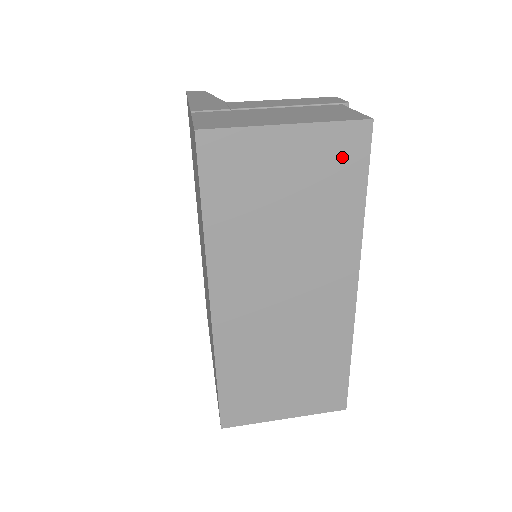
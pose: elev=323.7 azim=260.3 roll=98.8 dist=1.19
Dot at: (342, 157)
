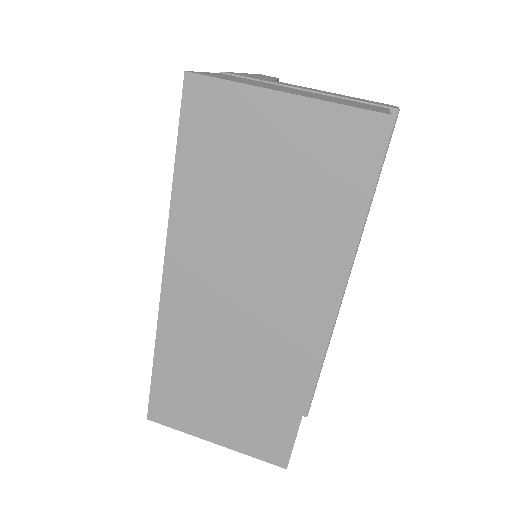
Dot at: (342, 151)
